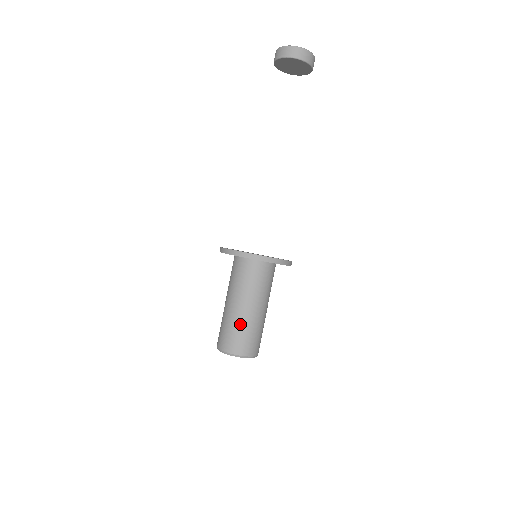
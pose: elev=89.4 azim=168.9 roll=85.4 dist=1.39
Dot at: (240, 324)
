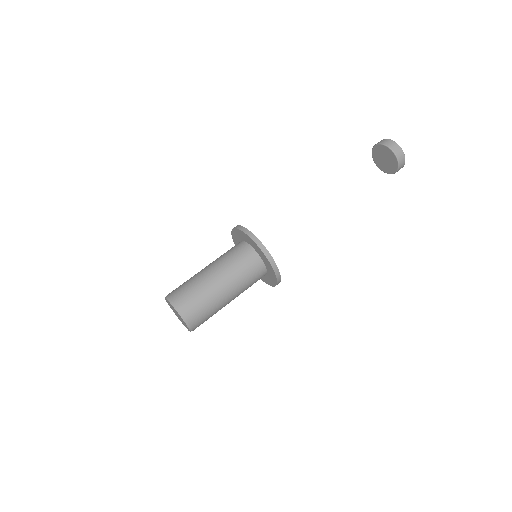
Dot at: (195, 280)
